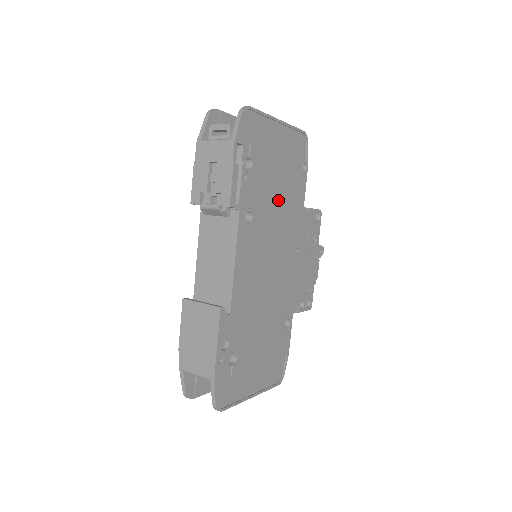
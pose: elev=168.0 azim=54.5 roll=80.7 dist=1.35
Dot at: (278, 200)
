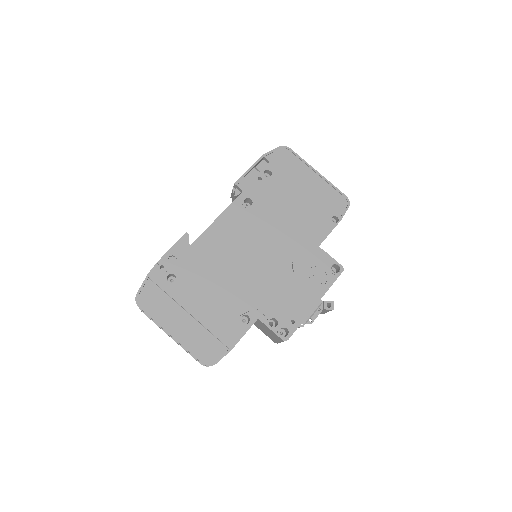
Dot at: (287, 216)
